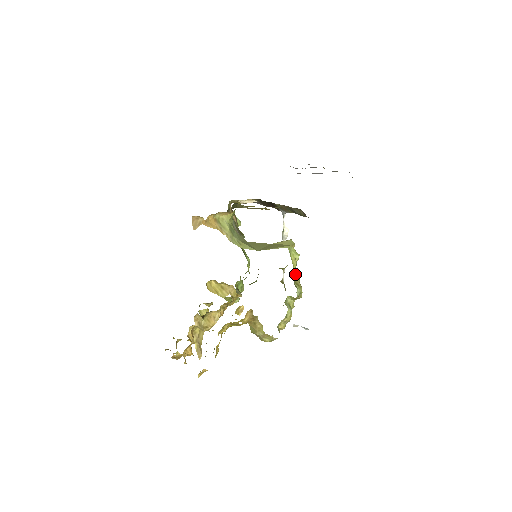
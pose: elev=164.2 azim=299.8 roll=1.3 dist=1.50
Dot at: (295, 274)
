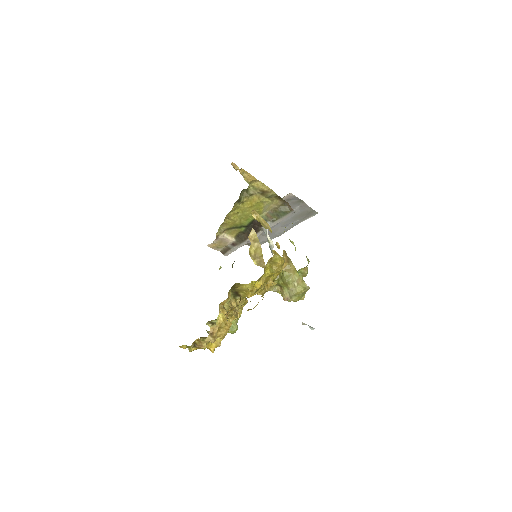
Dot at: occluded
